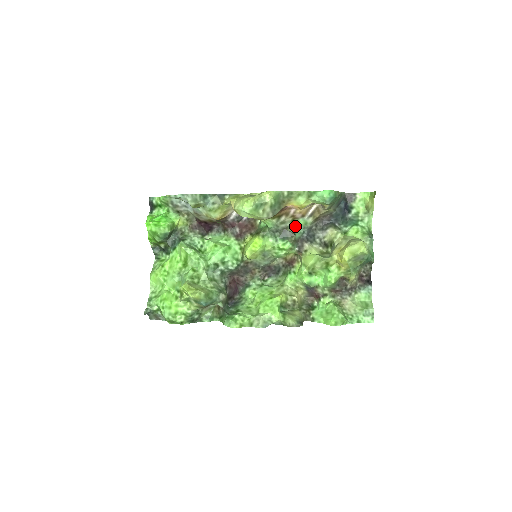
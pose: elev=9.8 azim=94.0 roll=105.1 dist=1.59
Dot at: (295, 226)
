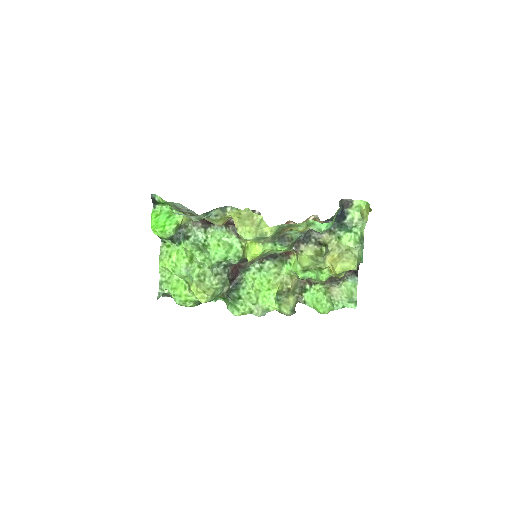
Dot at: (293, 233)
